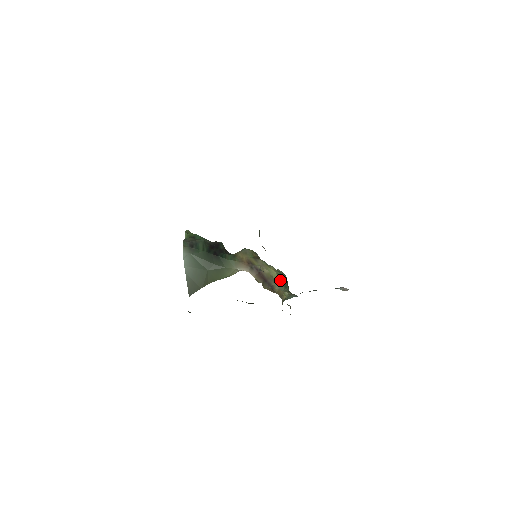
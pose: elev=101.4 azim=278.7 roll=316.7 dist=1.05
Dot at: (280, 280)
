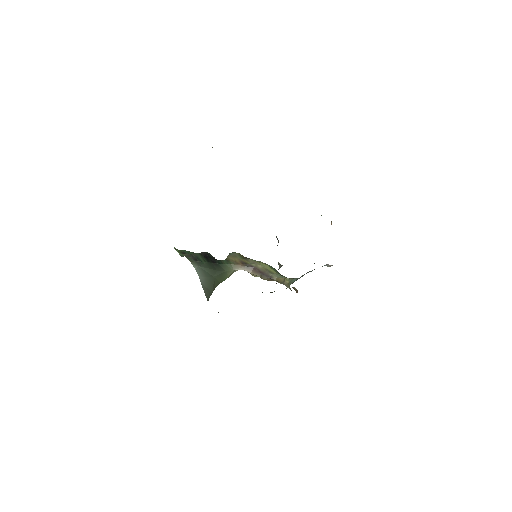
Dot at: (274, 270)
